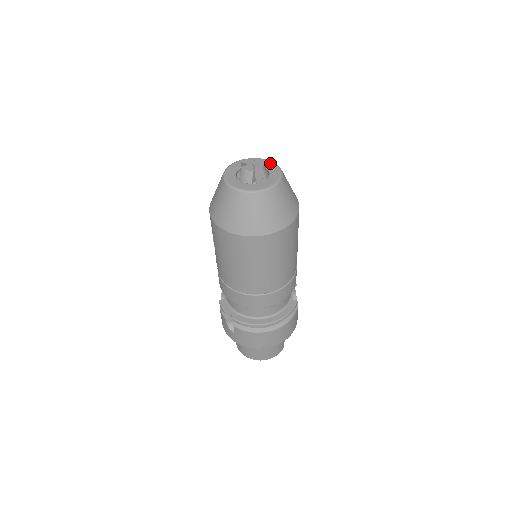
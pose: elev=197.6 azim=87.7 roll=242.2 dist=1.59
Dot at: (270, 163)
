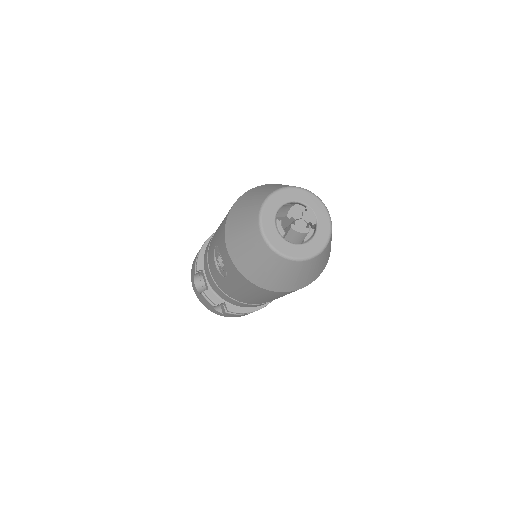
Dot at: (309, 196)
